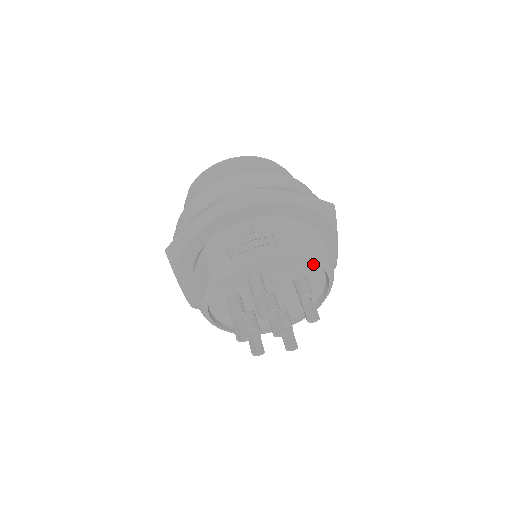
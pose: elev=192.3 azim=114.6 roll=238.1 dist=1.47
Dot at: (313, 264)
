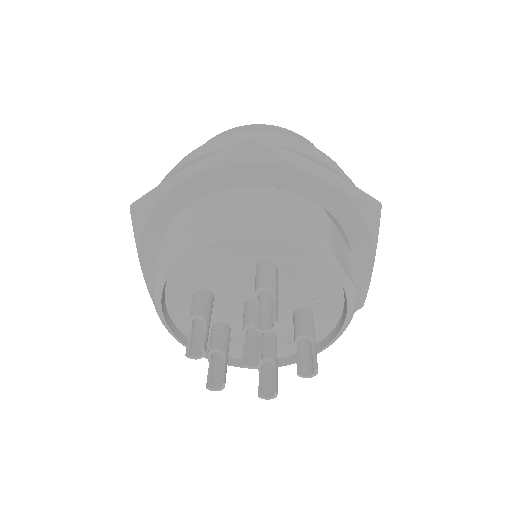
Dot at: (252, 241)
